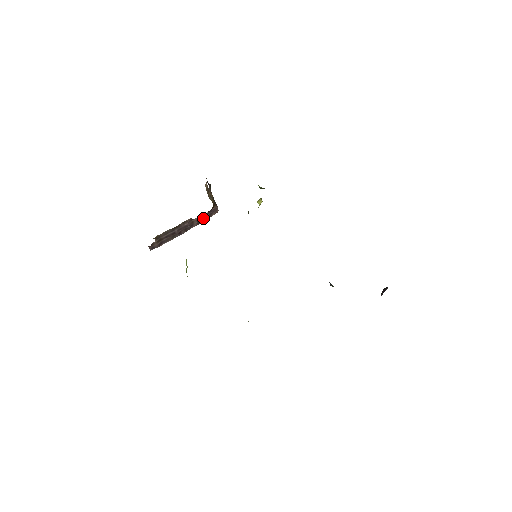
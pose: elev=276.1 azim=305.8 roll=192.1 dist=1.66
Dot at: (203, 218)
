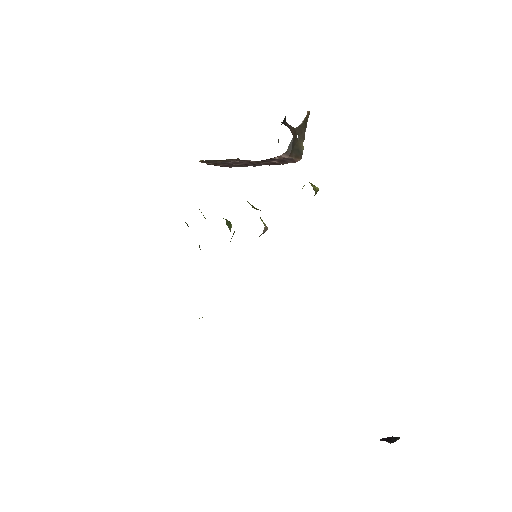
Dot at: (270, 162)
